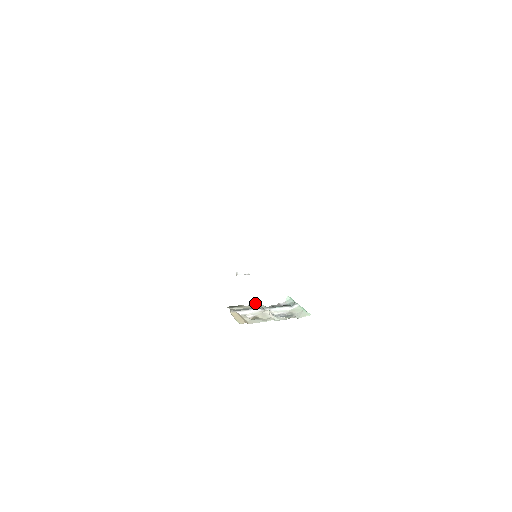
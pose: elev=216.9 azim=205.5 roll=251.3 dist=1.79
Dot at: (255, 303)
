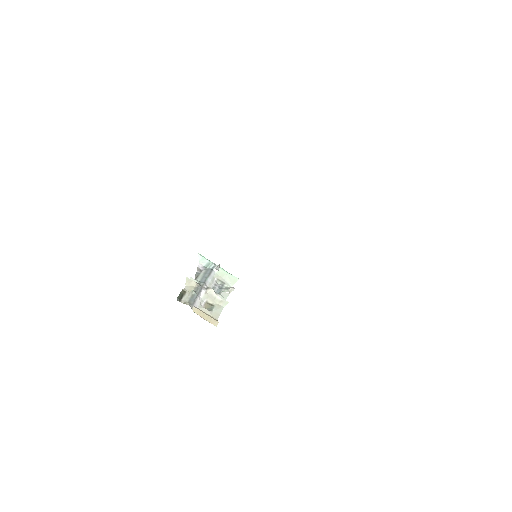
Dot at: (191, 281)
